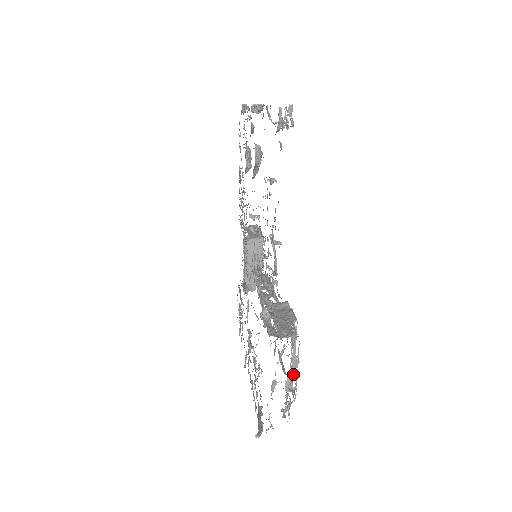
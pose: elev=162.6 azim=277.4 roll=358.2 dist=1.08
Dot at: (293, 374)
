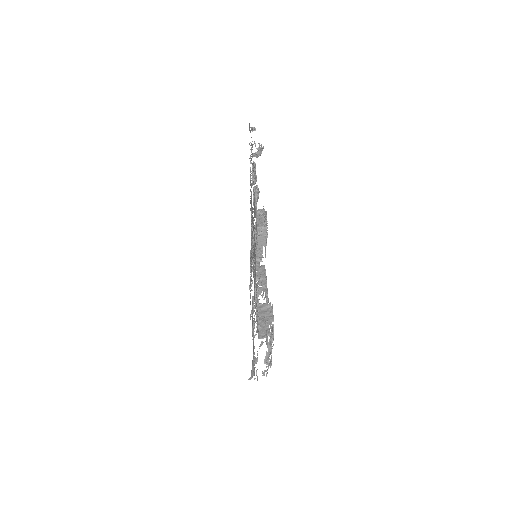
Dot at: (269, 355)
